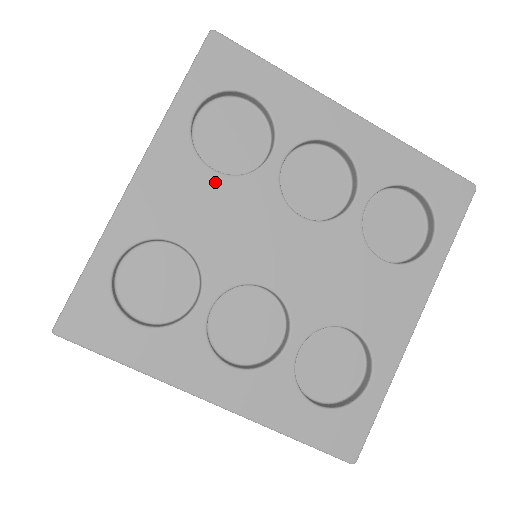
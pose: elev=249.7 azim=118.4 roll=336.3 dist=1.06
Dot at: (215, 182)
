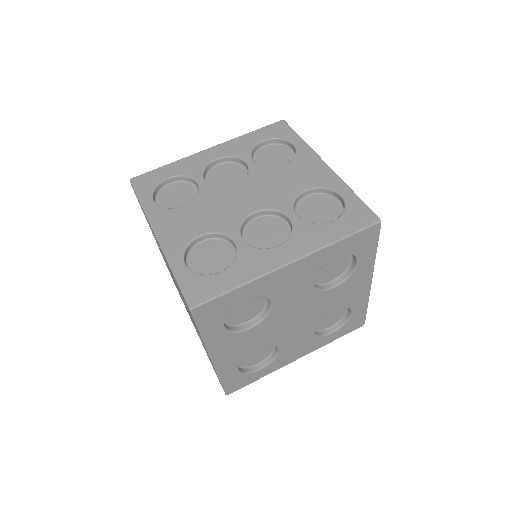
Dot at: (188, 208)
